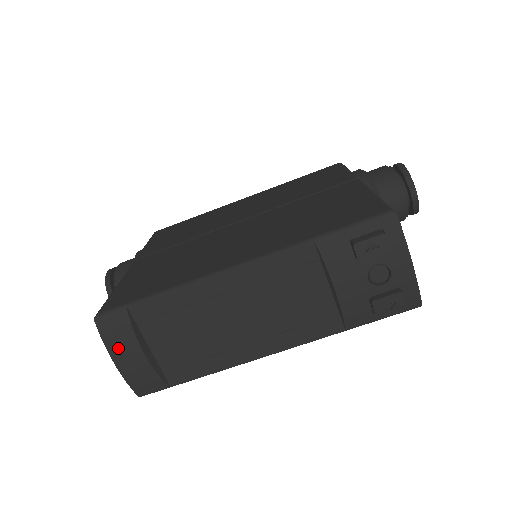
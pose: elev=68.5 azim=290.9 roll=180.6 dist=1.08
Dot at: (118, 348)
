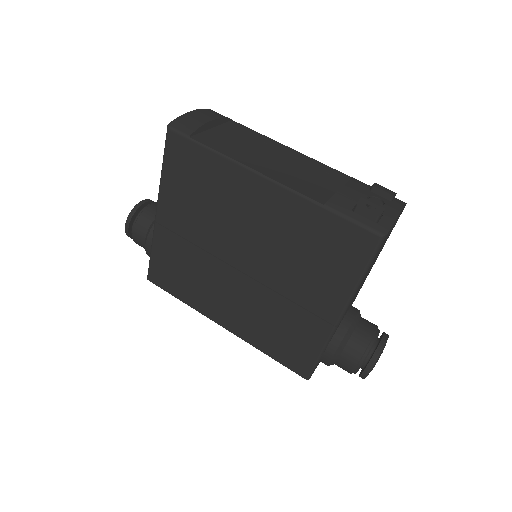
Dot at: (205, 113)
